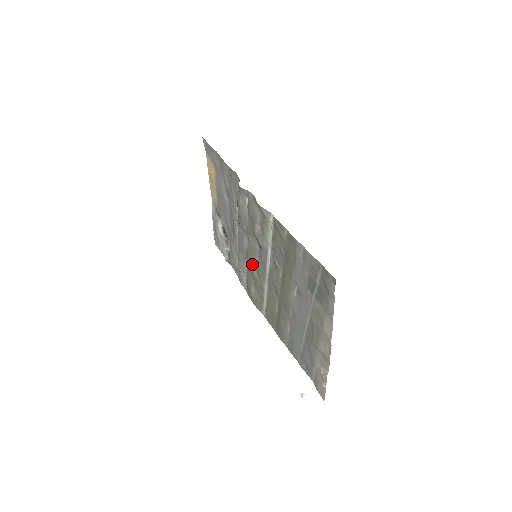
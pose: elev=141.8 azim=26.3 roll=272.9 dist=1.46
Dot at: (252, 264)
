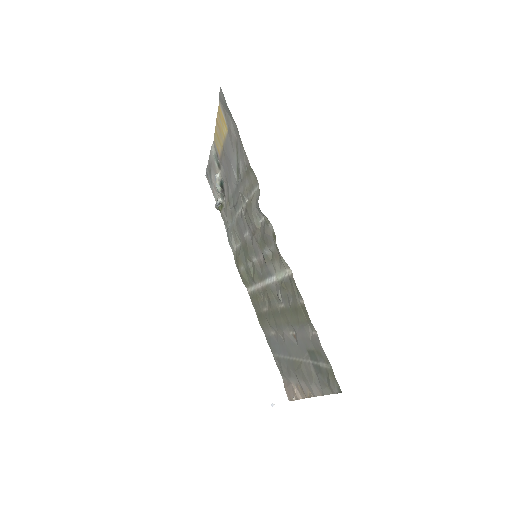
Dot at: (249, 256)
